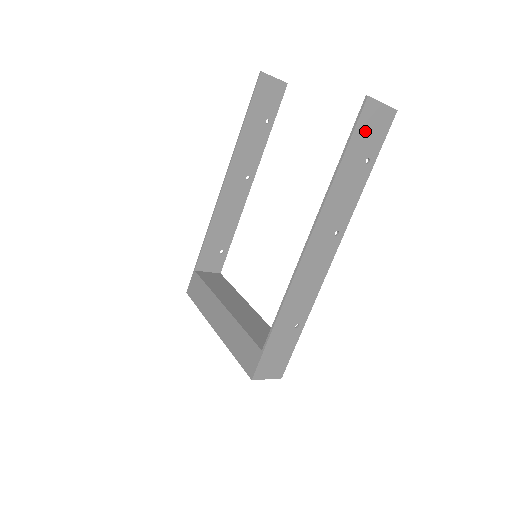
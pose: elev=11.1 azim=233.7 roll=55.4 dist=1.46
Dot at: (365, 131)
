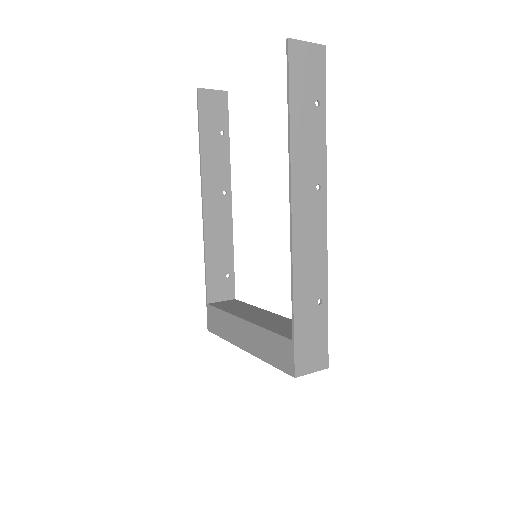
Dot at: (301, 74)
